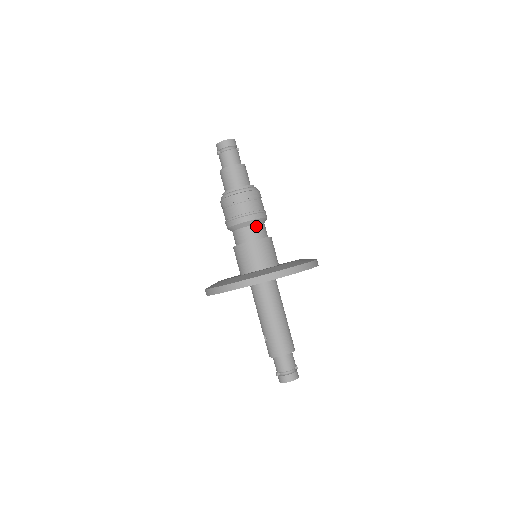
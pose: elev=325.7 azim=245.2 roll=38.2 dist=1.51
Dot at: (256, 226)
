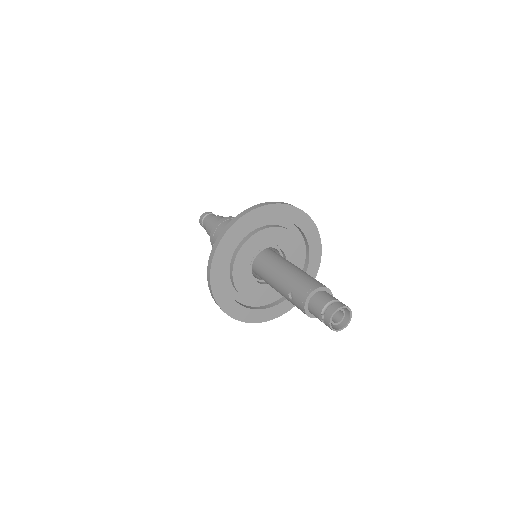
Dot at: occluded
